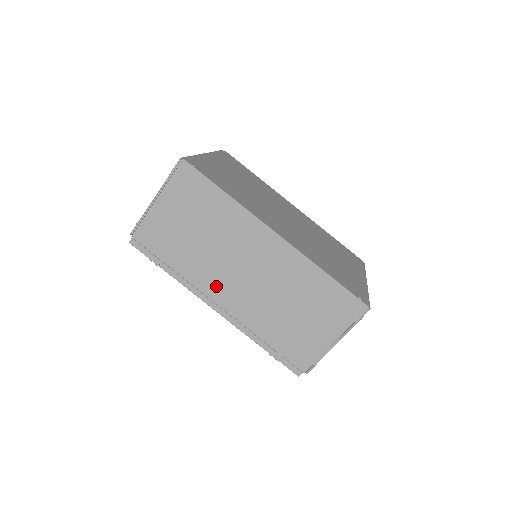
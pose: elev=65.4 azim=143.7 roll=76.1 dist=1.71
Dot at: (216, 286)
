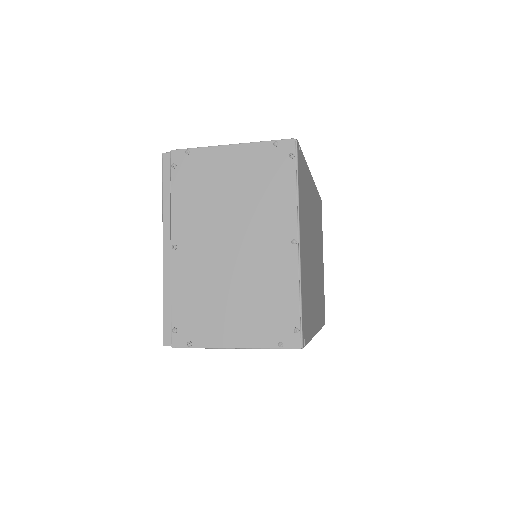
Dot at: occluded
